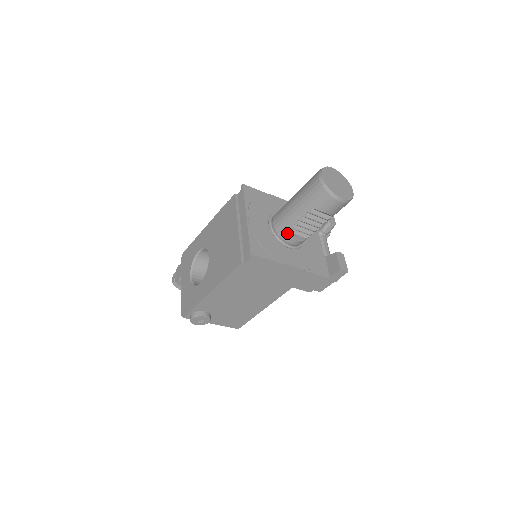
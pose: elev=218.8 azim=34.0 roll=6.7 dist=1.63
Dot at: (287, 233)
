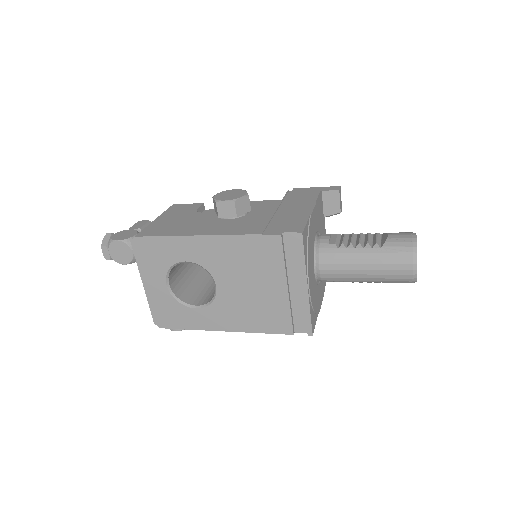
Dot at: occluded
